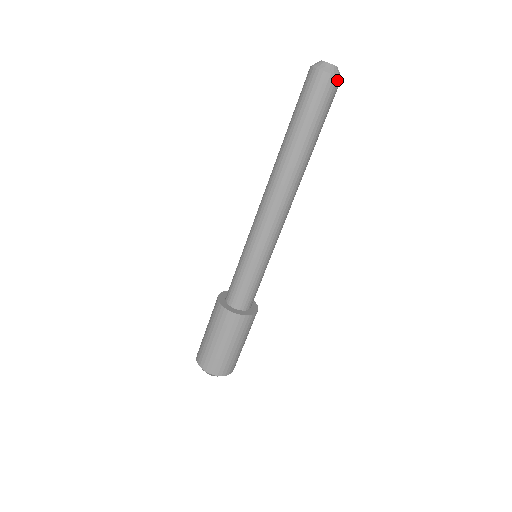
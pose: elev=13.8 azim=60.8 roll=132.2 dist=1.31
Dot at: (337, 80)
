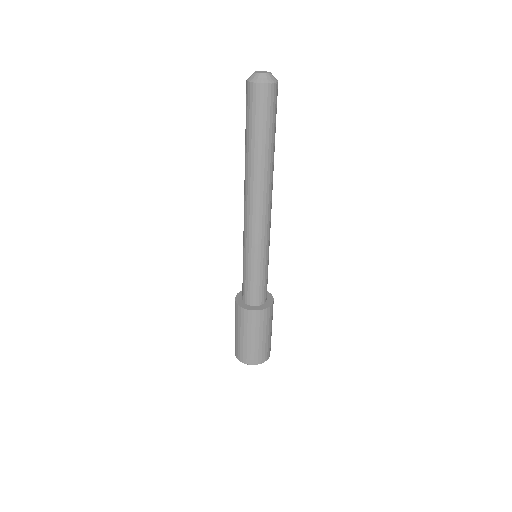
Dot at: occluded
